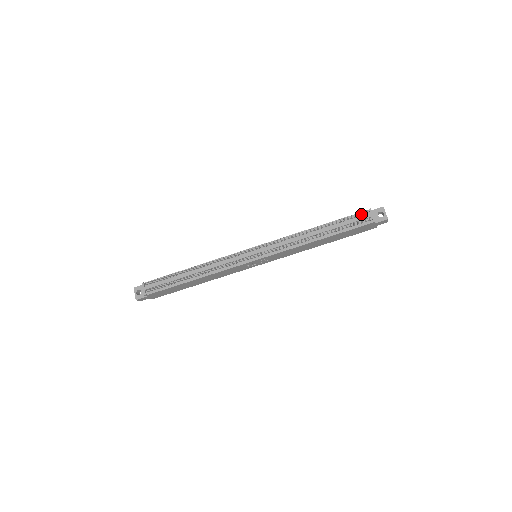
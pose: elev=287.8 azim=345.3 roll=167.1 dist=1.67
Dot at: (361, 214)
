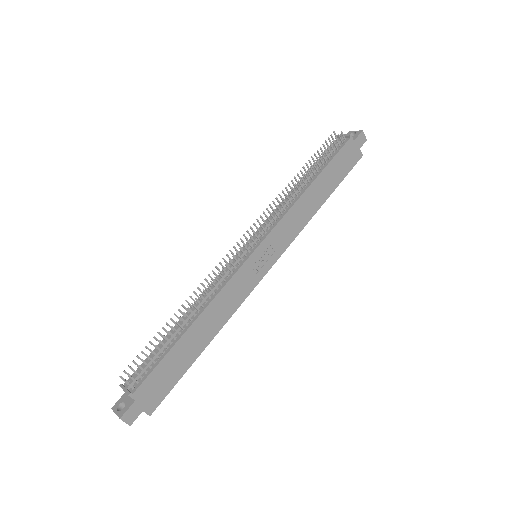
Dot at: (333, 144)
